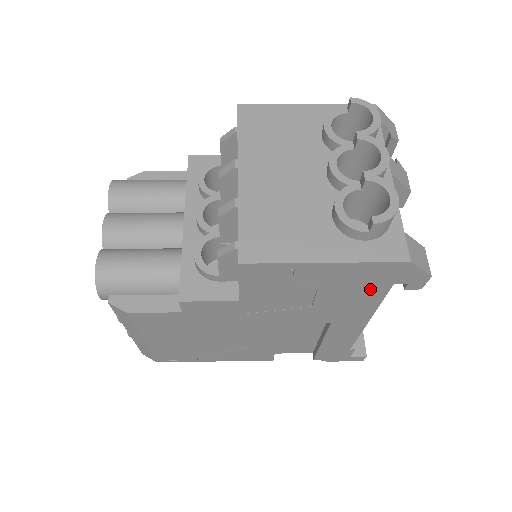
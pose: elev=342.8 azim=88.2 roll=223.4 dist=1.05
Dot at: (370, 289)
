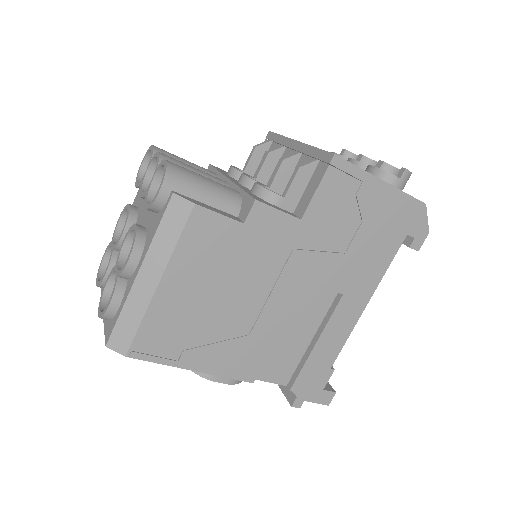
Dot at: (391, 238)
